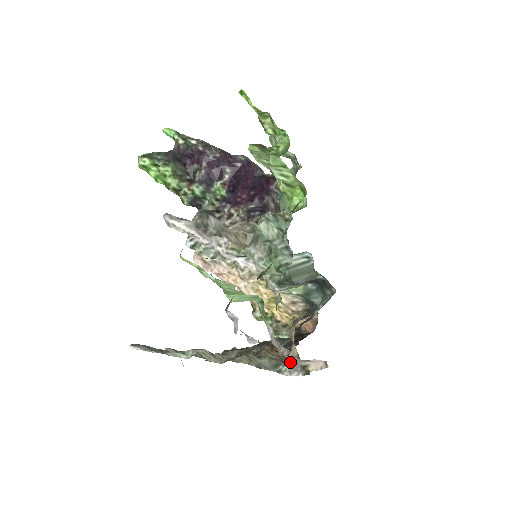
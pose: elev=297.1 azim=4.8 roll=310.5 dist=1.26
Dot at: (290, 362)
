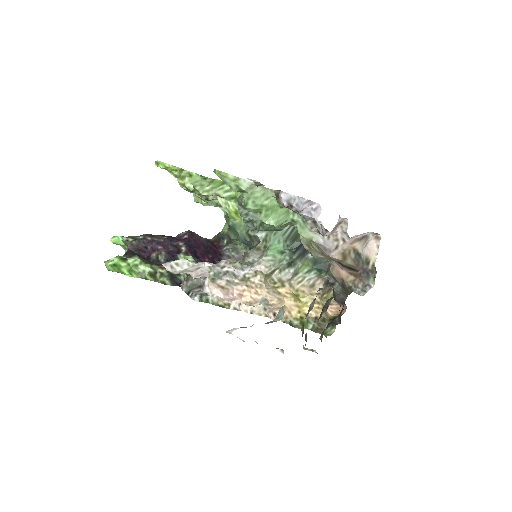
Dot at: (355, 285)
